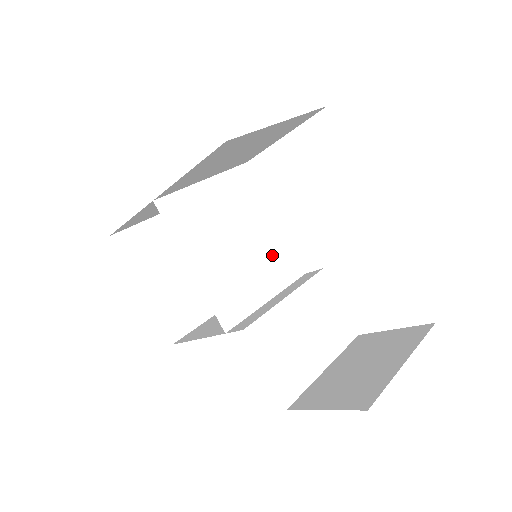
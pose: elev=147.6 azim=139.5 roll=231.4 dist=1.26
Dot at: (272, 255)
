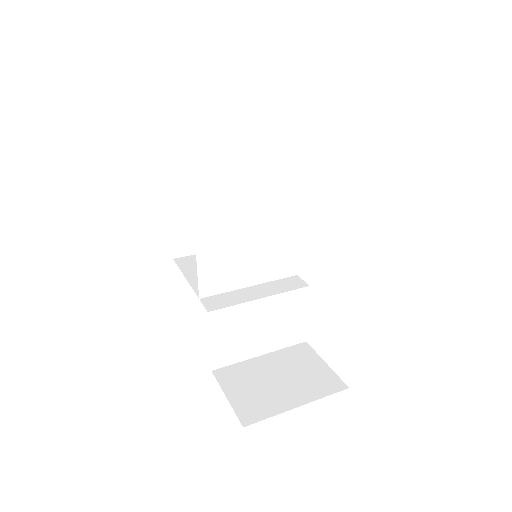
Dot at: (276, 252)
